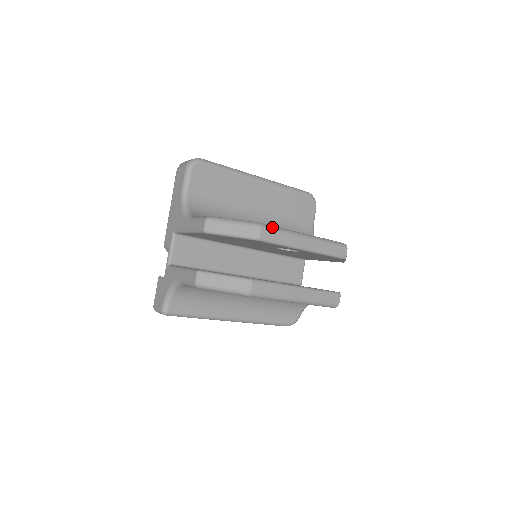
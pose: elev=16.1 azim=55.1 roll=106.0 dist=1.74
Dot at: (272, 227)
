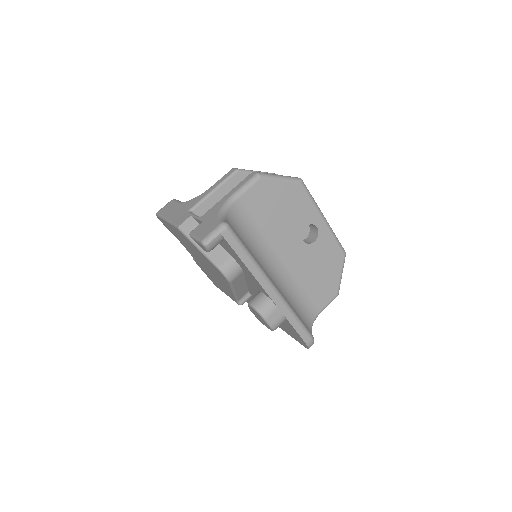
Dot at: occluded
